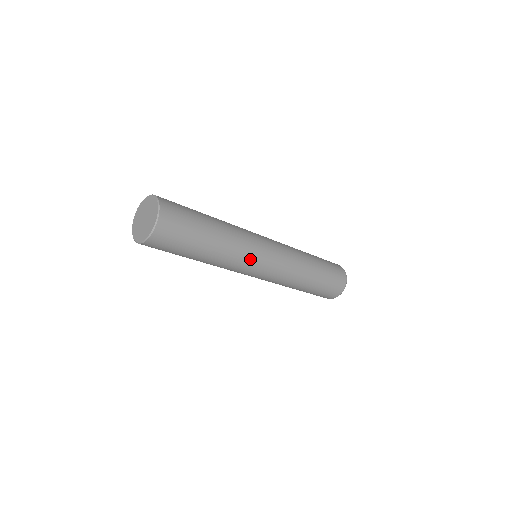
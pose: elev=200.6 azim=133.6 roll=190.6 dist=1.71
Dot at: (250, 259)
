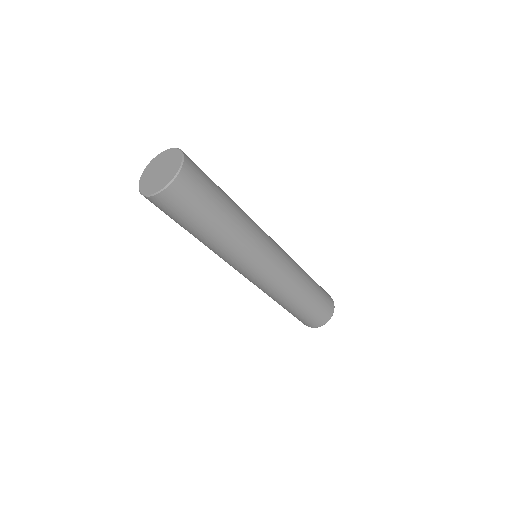
Dot at: (262, 232)
